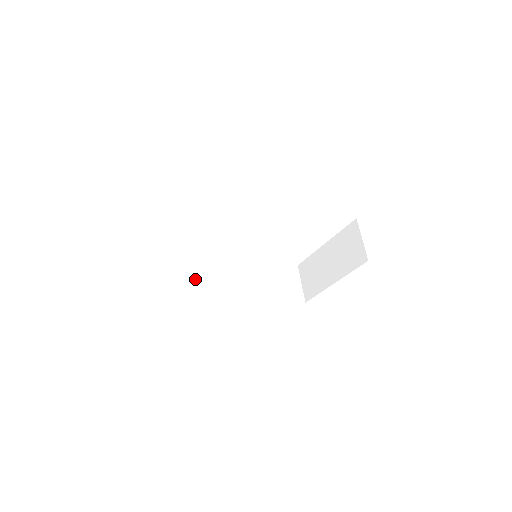
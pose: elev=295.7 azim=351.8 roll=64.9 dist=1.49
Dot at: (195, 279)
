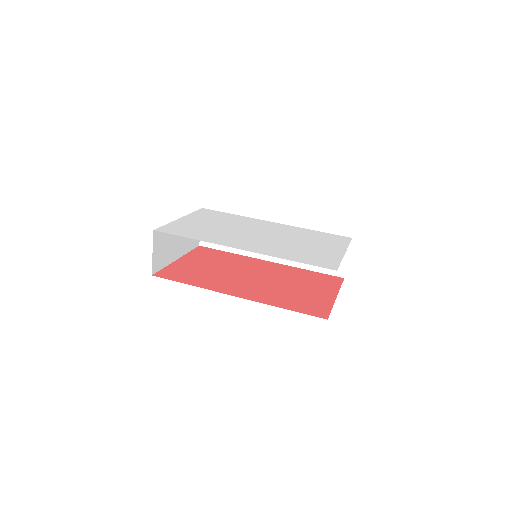
Dot at: occluded
